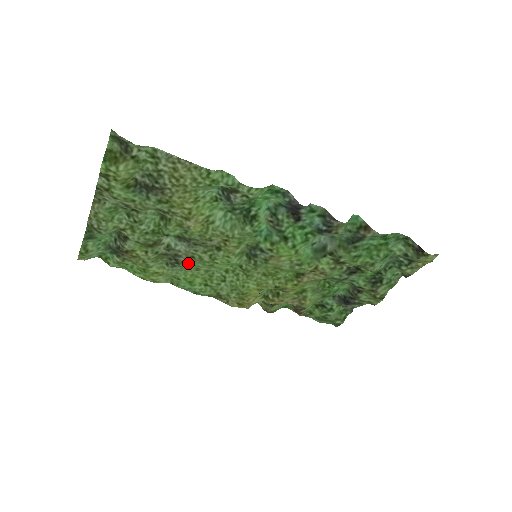
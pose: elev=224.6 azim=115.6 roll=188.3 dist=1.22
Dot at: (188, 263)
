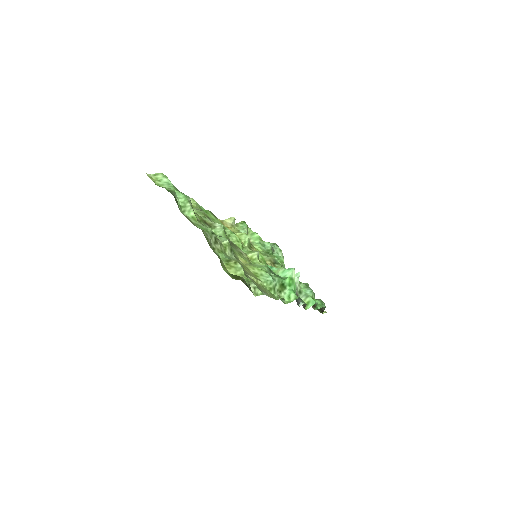
Dot at: occluded
